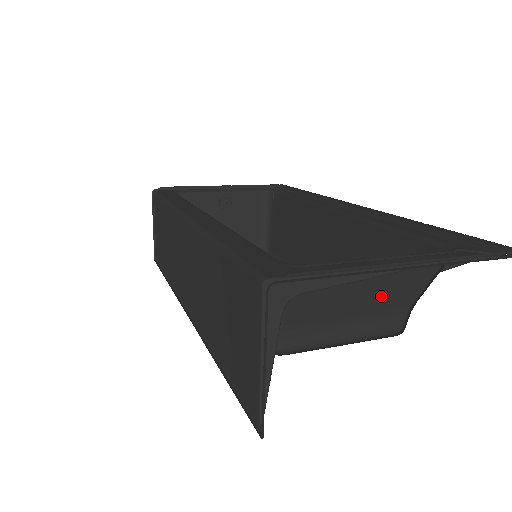
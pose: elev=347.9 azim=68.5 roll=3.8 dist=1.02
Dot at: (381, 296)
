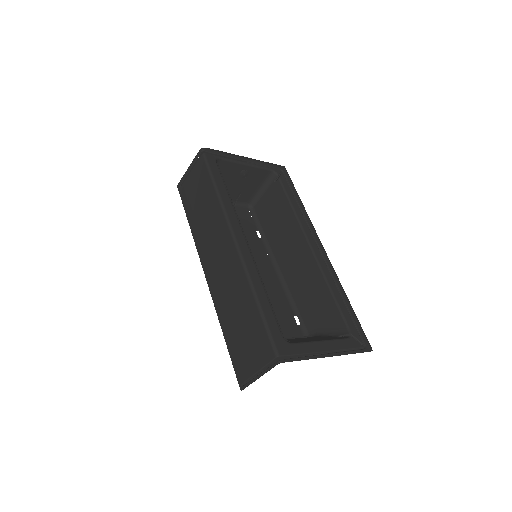
Dot at: occluded
